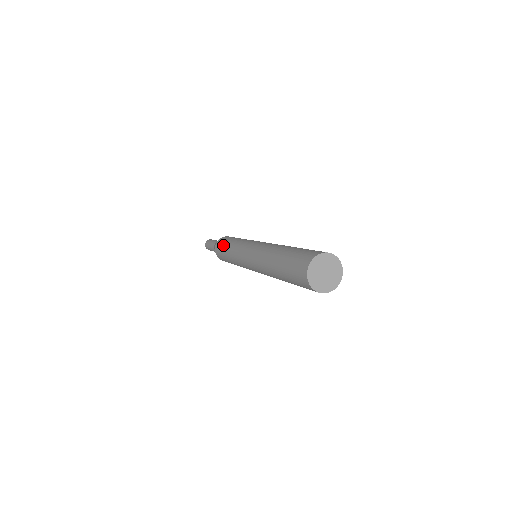
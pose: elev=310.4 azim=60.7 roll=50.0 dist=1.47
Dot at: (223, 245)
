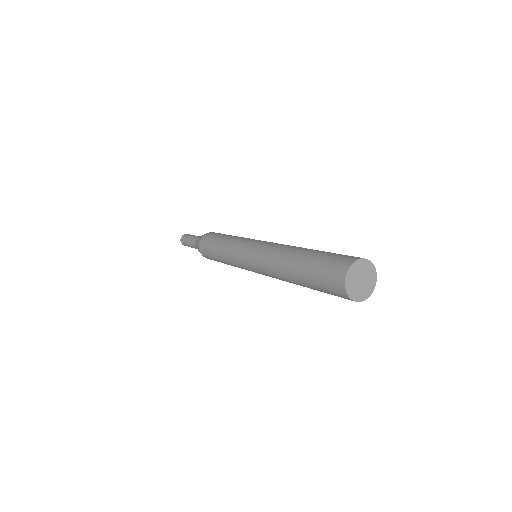
Dot at: (212, 256)
